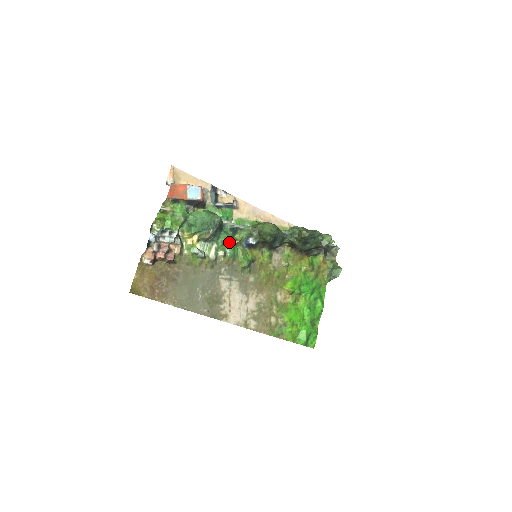
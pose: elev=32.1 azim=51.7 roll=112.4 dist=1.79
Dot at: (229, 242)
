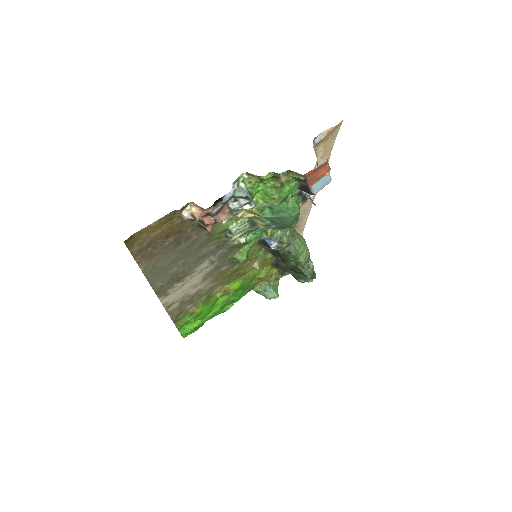
Dot at: (260, 232)
